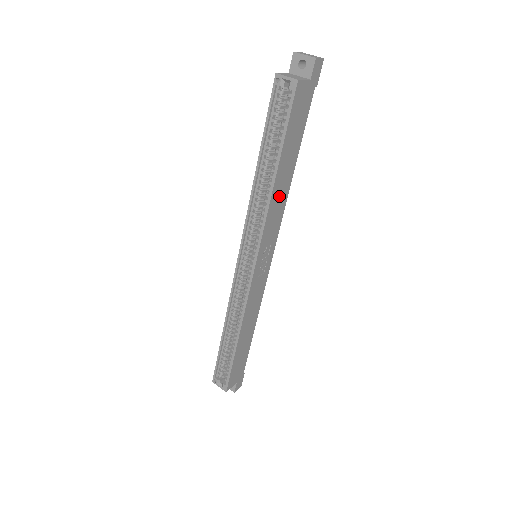
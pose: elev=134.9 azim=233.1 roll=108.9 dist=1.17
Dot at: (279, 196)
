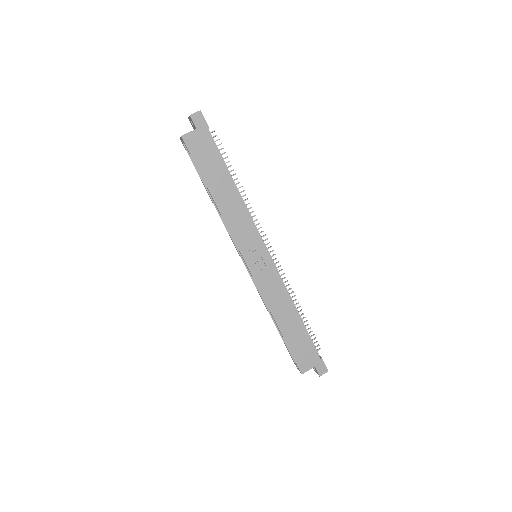
Dot at: (231, 208)
